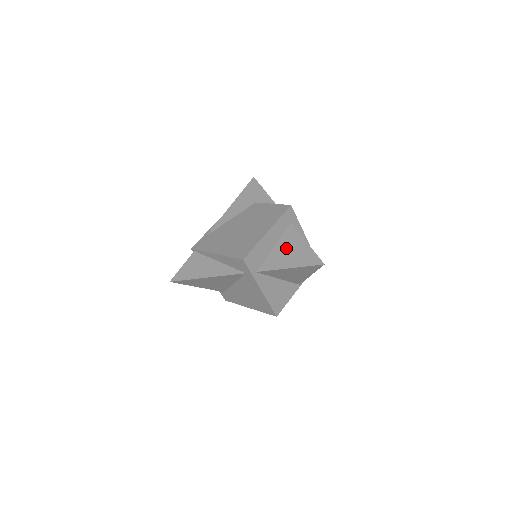
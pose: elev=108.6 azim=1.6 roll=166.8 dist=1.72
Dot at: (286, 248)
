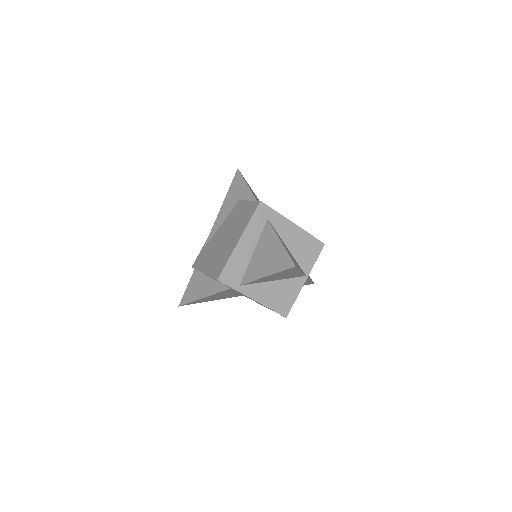
Dot at: (263, 252)
